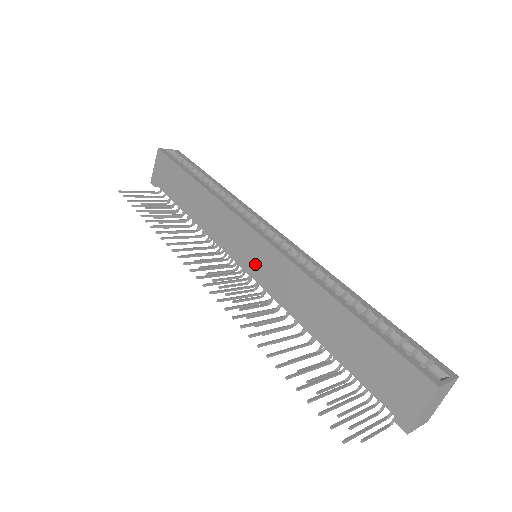
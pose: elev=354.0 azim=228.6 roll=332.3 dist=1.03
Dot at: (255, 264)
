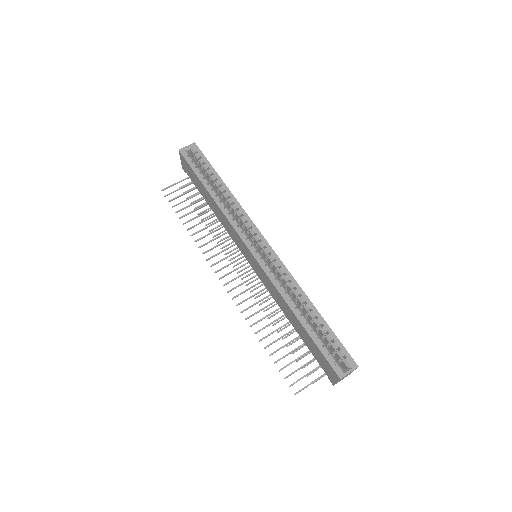
Dot at: (254, 267)
